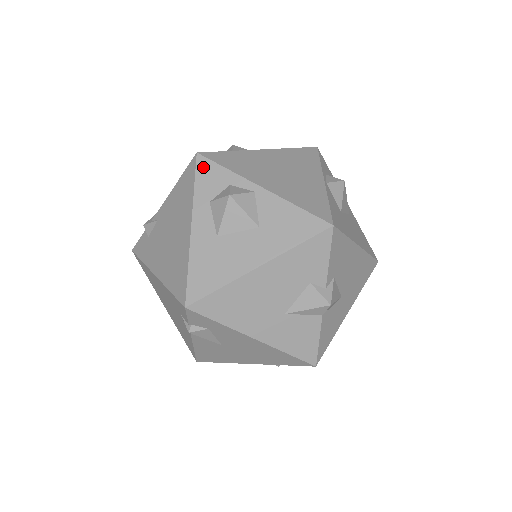
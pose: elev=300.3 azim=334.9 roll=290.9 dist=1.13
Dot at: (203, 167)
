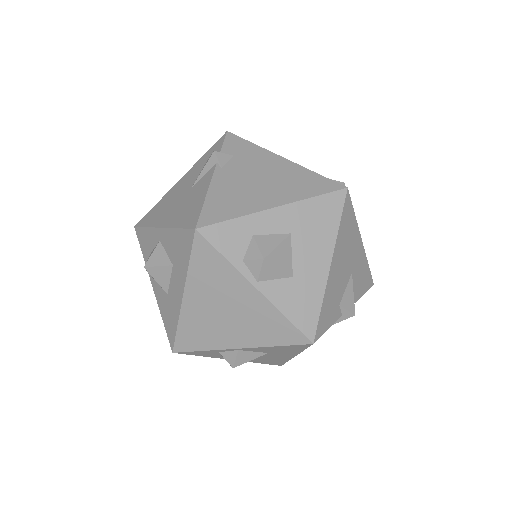
Dot at: (189, 354)
